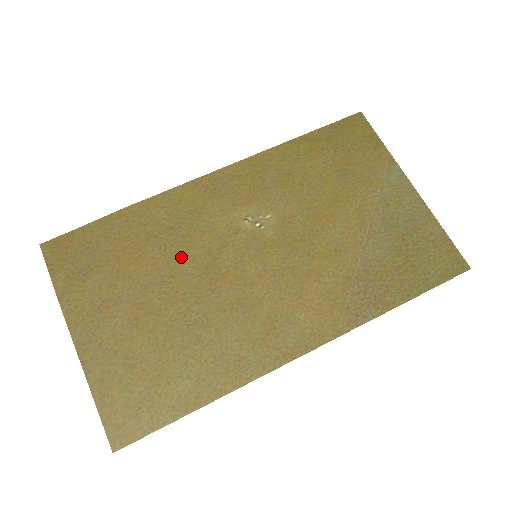
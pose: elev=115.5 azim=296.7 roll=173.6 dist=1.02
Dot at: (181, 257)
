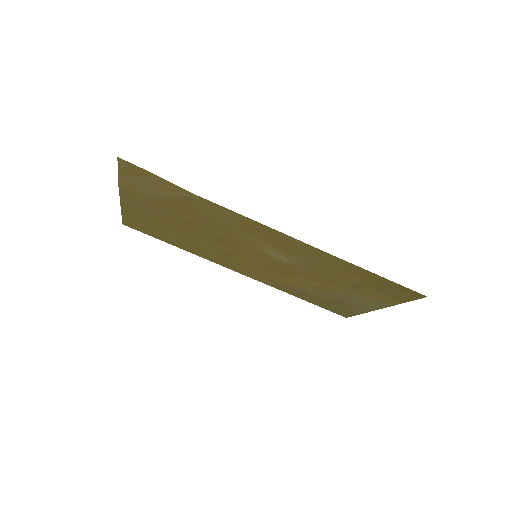
Dot at: (212, 229)
